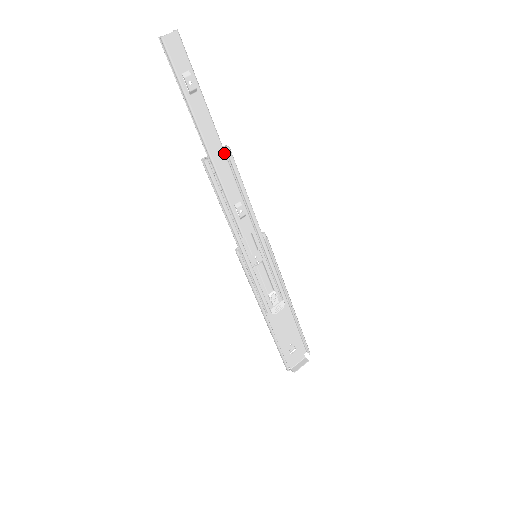
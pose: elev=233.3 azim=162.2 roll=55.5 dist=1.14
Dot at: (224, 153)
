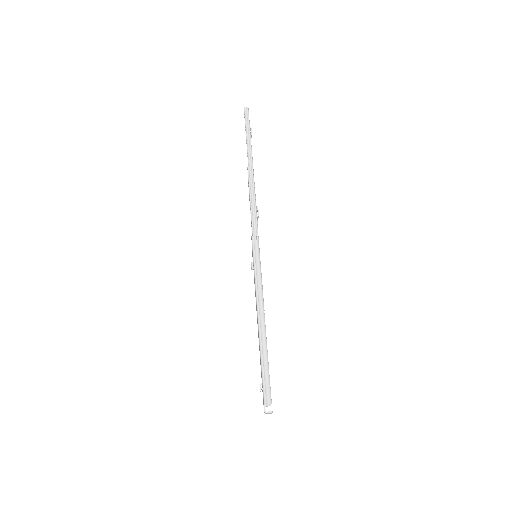
Dot at: occluded
